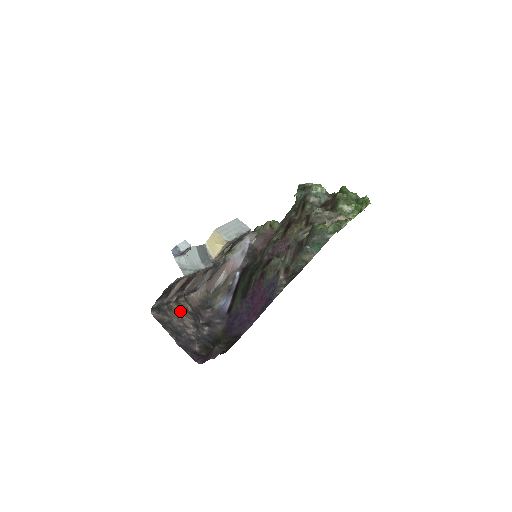
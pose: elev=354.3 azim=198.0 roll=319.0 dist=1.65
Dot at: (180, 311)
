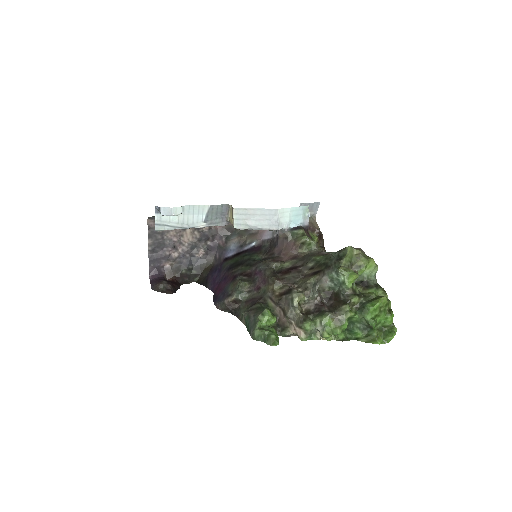
Dot at: occluded
